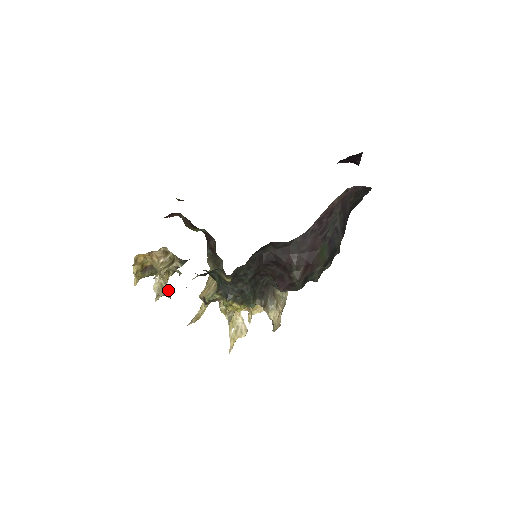
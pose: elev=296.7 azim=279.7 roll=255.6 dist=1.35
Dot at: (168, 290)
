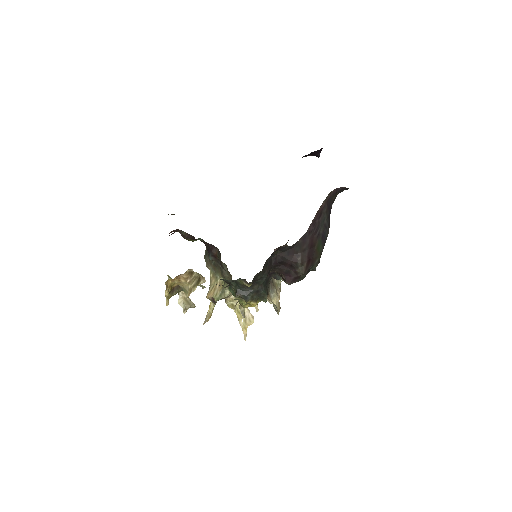
Dot at: (192, 302)
